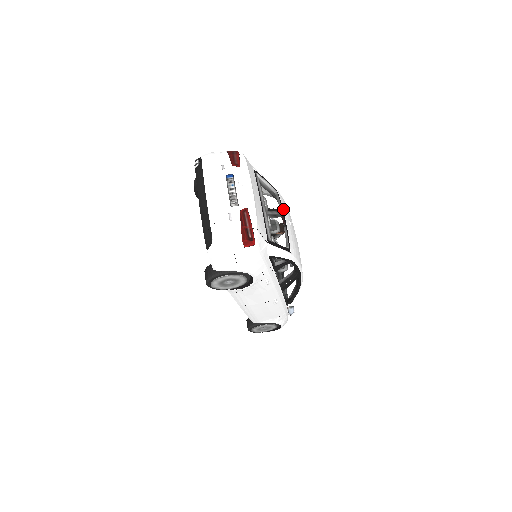
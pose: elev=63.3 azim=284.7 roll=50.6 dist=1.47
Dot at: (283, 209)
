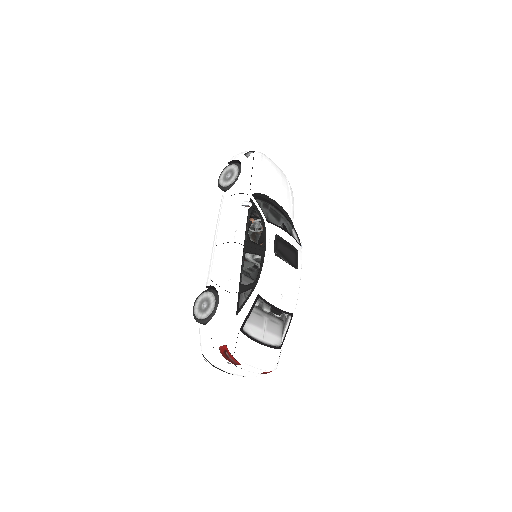
Dot at: (272, 305)
